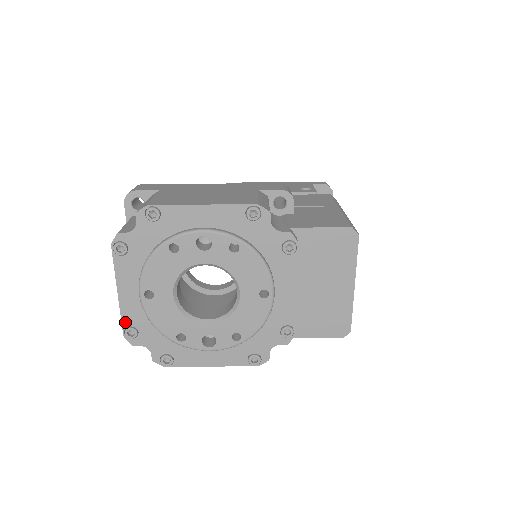
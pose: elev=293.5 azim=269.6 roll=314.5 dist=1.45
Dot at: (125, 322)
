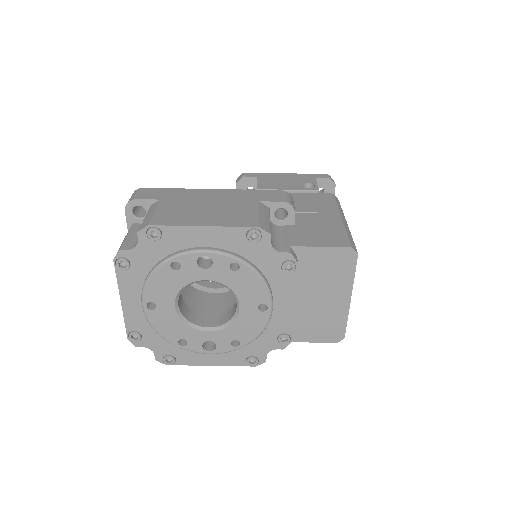
Dot at: (129, 327)
